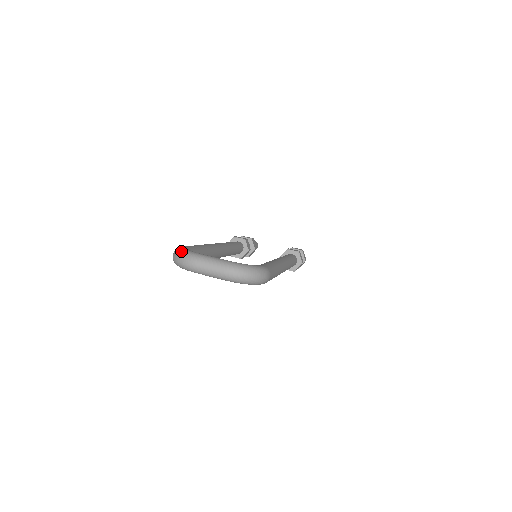
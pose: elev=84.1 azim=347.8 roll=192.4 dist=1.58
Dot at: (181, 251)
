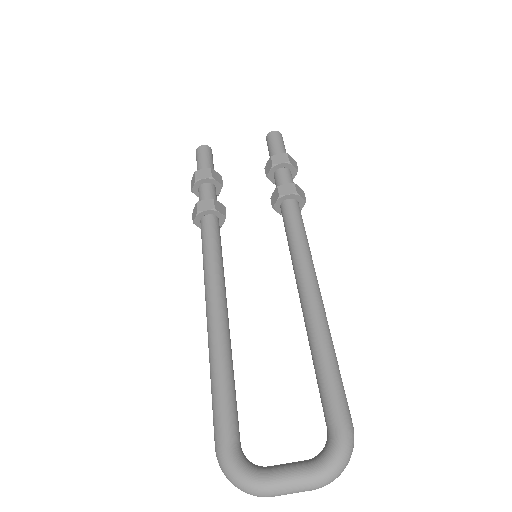
Dot at: (237, 482)
